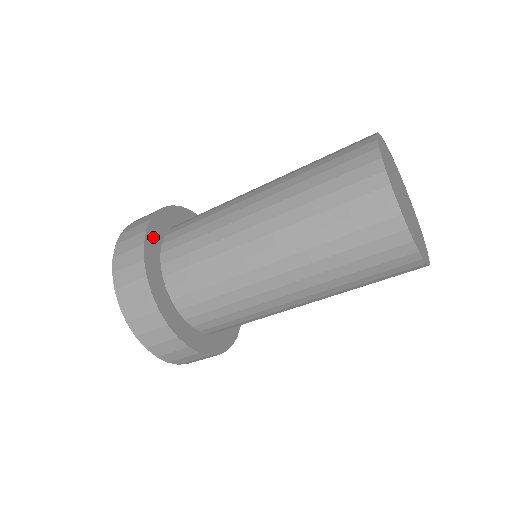
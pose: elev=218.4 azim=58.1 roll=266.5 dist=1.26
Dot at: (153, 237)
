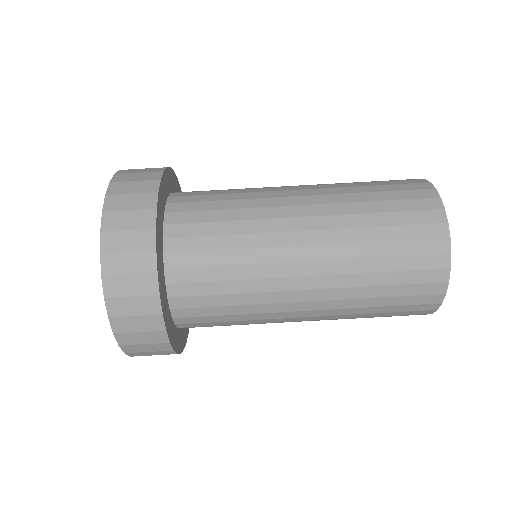
Dot at: occluded
